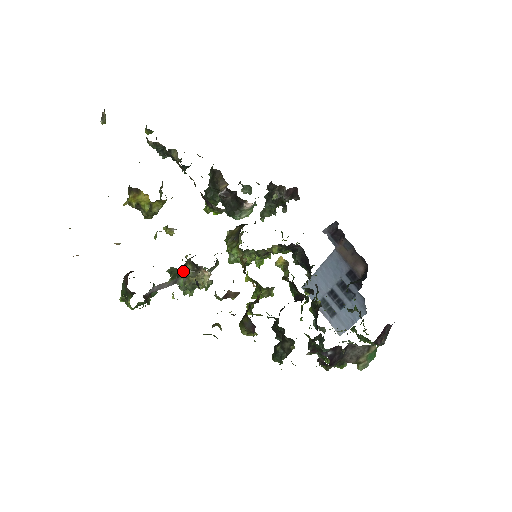
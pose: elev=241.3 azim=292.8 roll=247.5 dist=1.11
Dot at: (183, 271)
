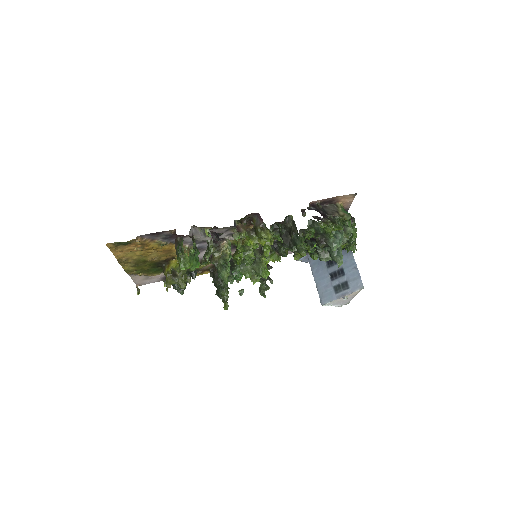
Dot at: (213, 259)
